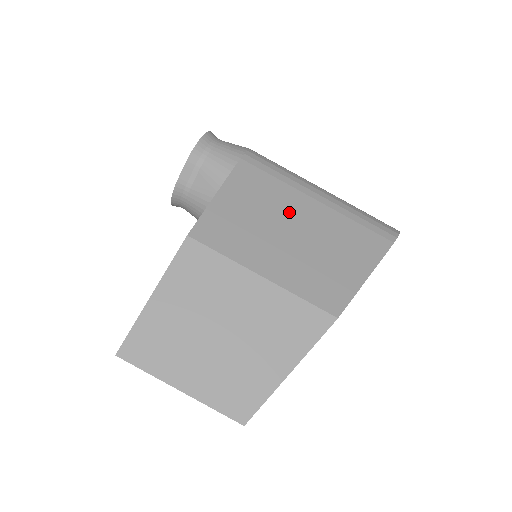
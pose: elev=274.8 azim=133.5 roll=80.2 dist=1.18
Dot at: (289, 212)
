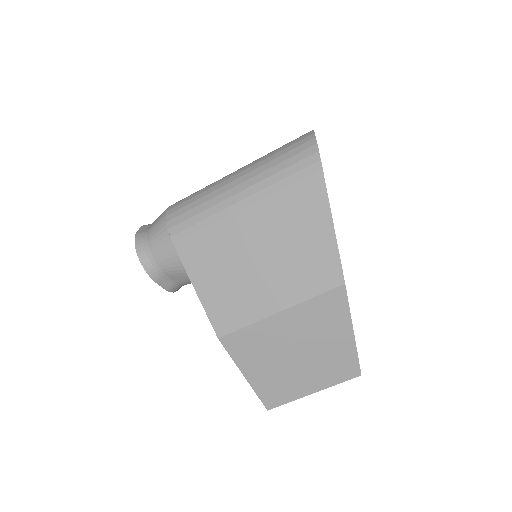
Dot at: (241, 245)
